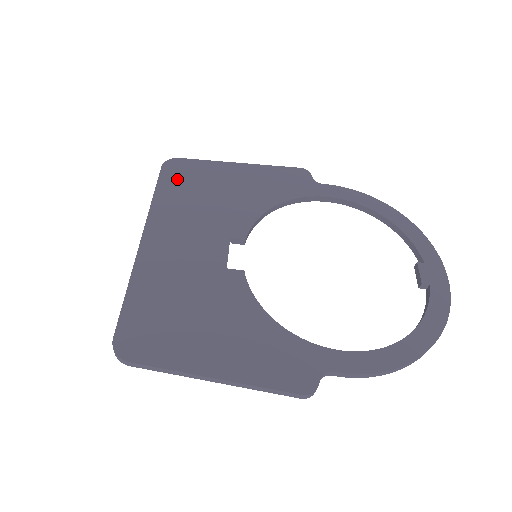
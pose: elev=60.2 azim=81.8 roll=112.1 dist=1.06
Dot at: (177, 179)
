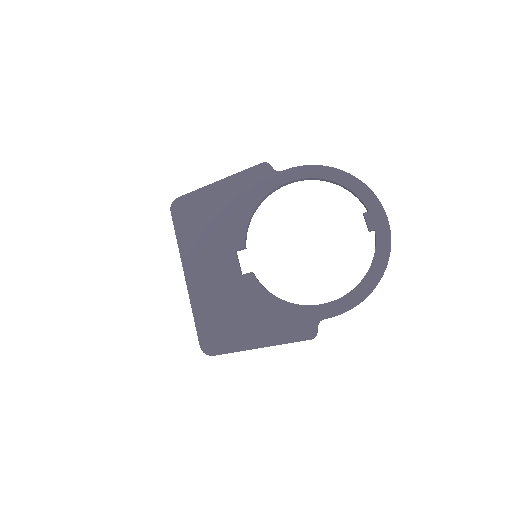
Dot at: (185, 217)
